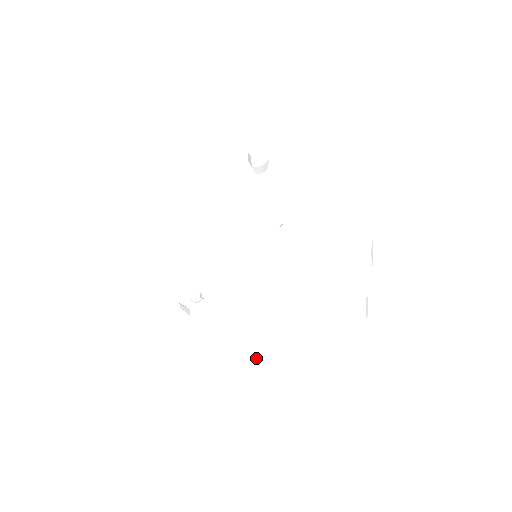
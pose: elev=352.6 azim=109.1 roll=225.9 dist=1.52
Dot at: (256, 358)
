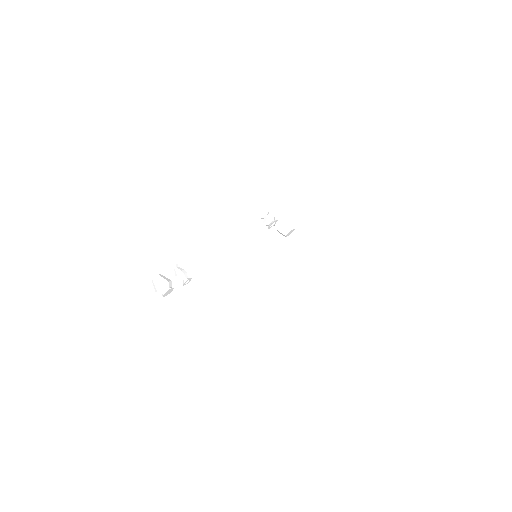
Dot at: (234, 309)
